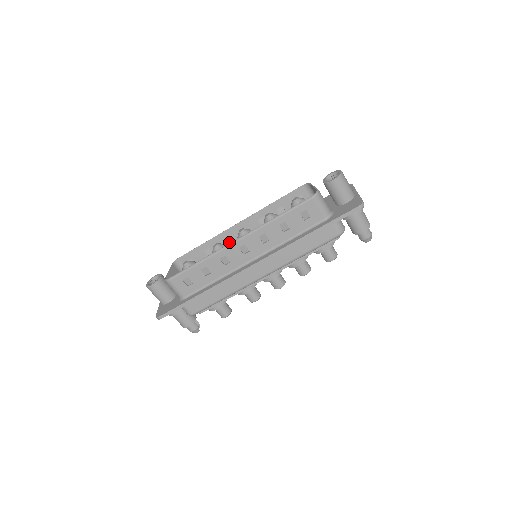
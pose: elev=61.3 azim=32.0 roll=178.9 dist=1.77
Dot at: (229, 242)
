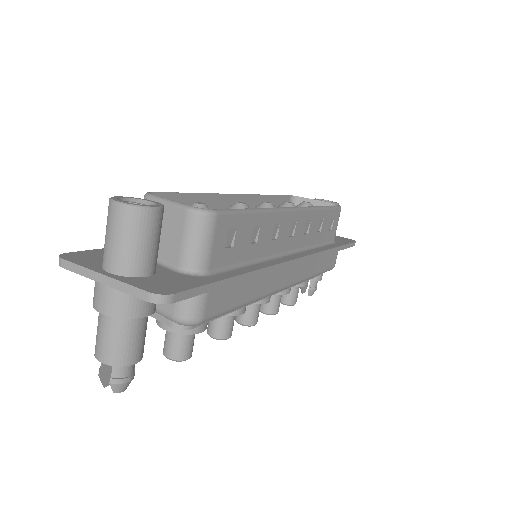
Dot at: occluded
